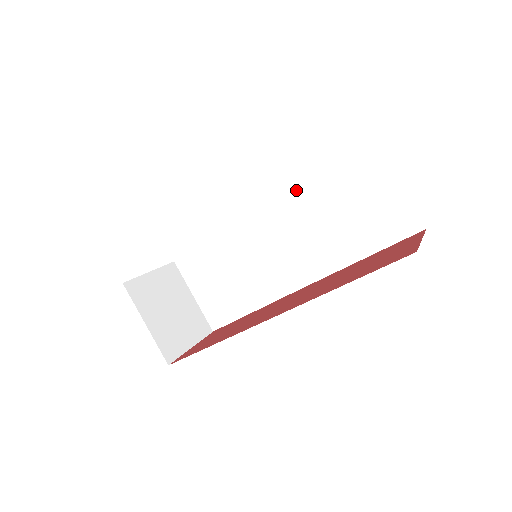
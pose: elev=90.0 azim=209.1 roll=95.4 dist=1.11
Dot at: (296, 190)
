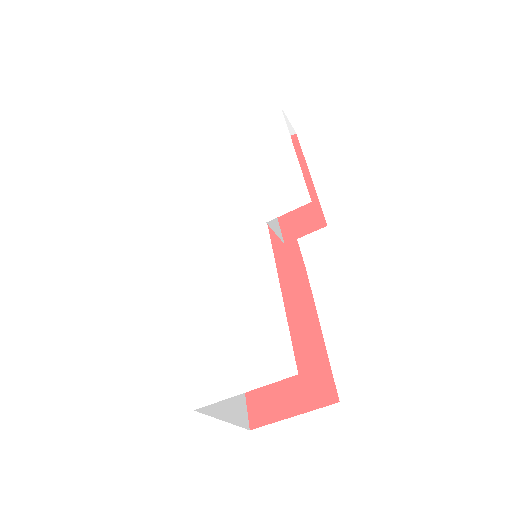
Dot at: occluded
